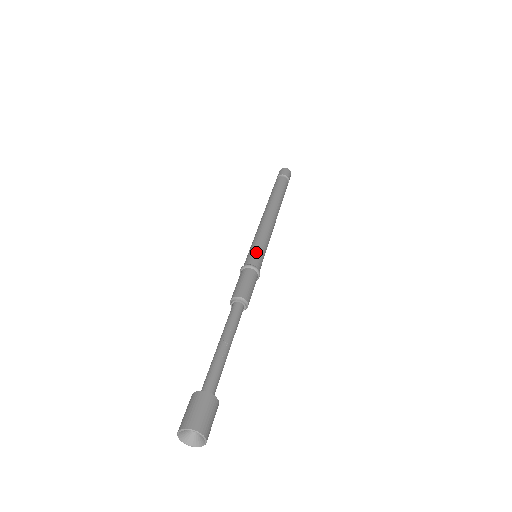
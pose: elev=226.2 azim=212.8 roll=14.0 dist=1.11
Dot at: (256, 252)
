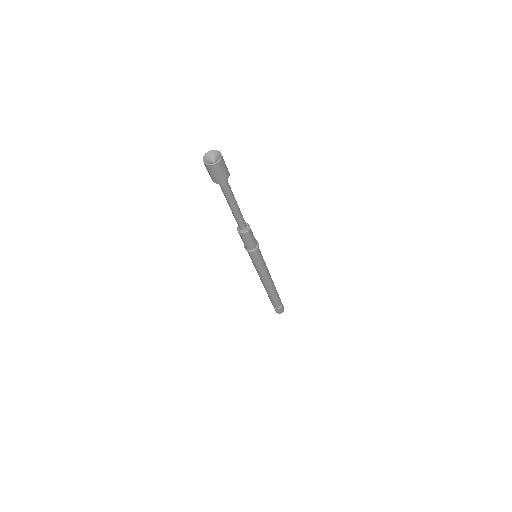
Dot at: occluded
